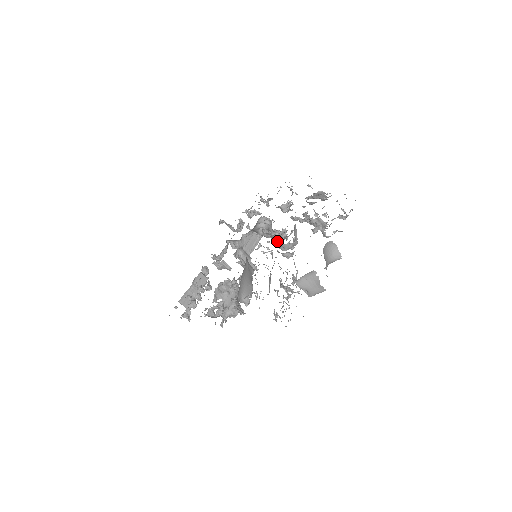
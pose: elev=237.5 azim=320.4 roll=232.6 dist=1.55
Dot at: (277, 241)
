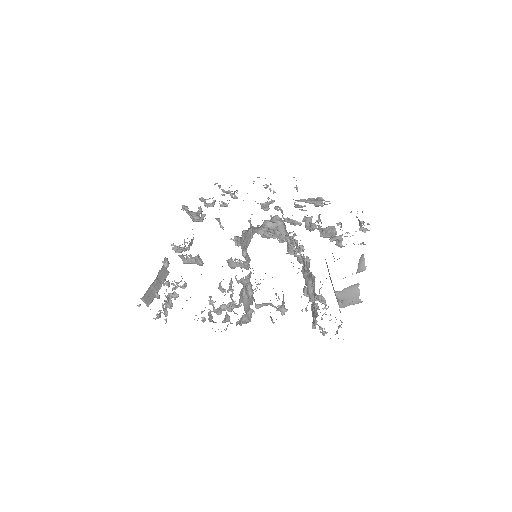
Dot at: (301, 245)
